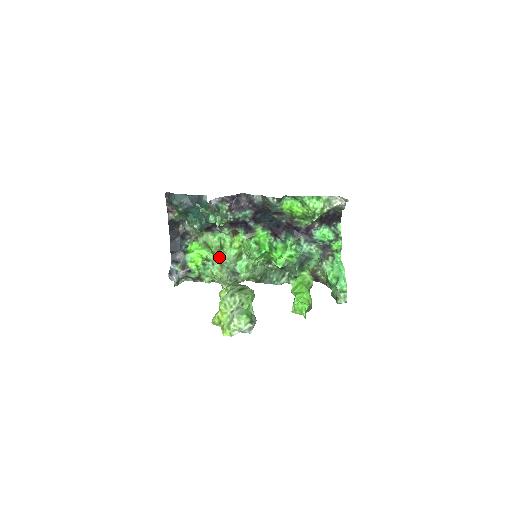
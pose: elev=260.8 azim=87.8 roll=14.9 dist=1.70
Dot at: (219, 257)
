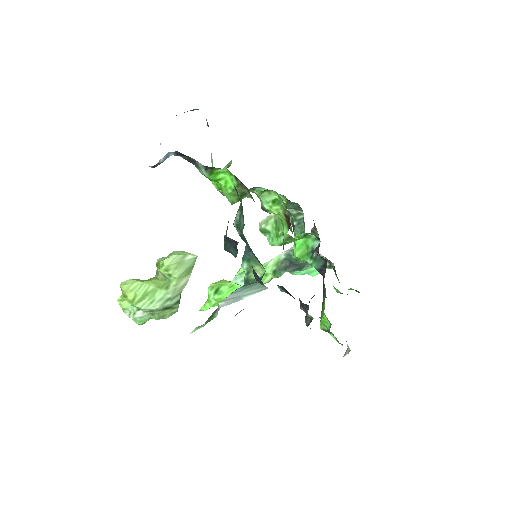
Dot at: occluded
